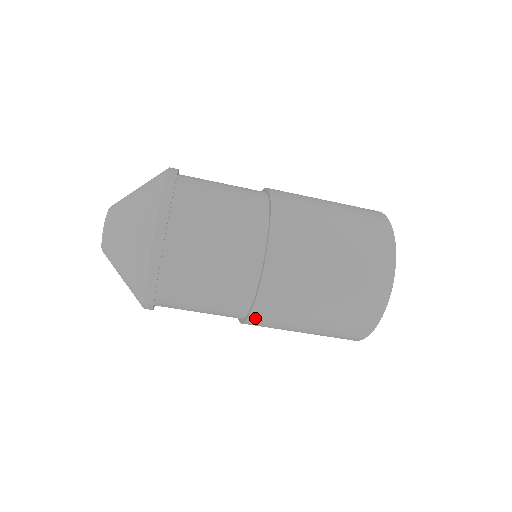
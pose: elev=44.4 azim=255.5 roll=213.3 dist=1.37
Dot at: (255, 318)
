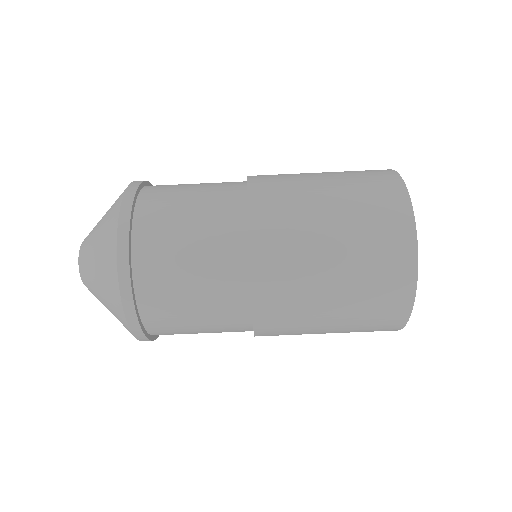
Dot at: occluded
